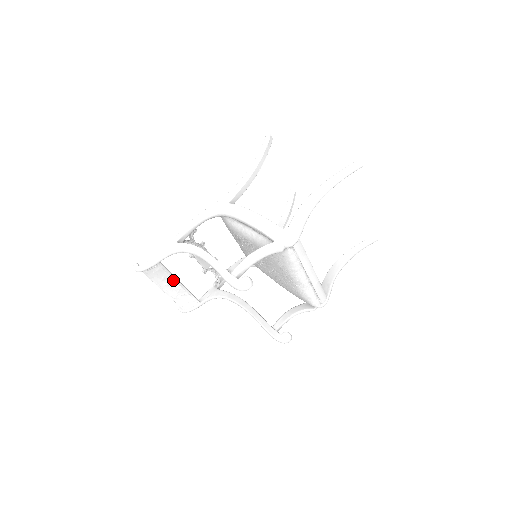
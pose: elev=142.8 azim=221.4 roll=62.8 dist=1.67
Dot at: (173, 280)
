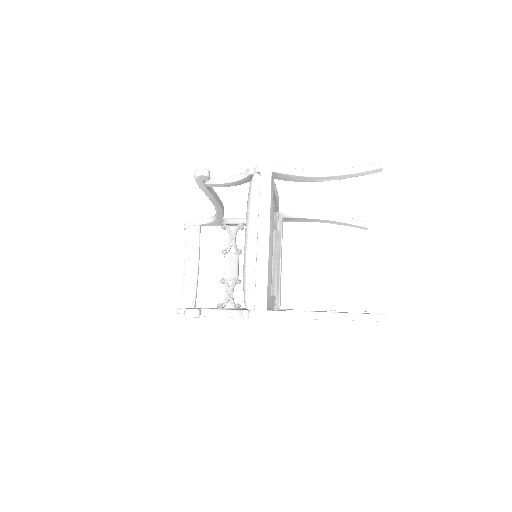
Dot at: (196, 260)
